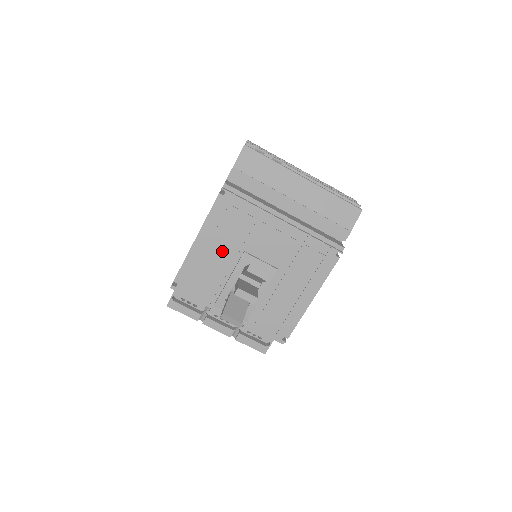
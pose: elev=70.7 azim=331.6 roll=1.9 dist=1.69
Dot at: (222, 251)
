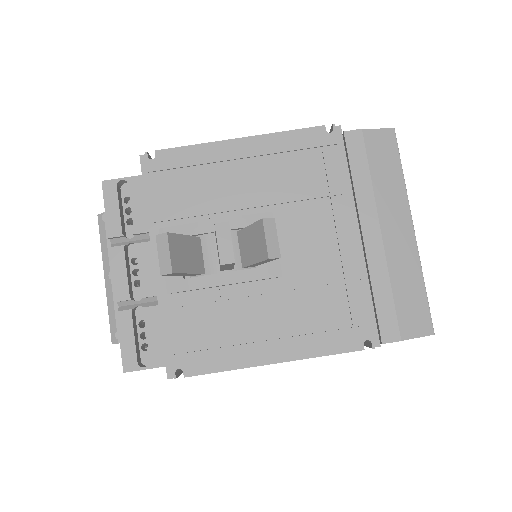
Dot at: (249, 184)
